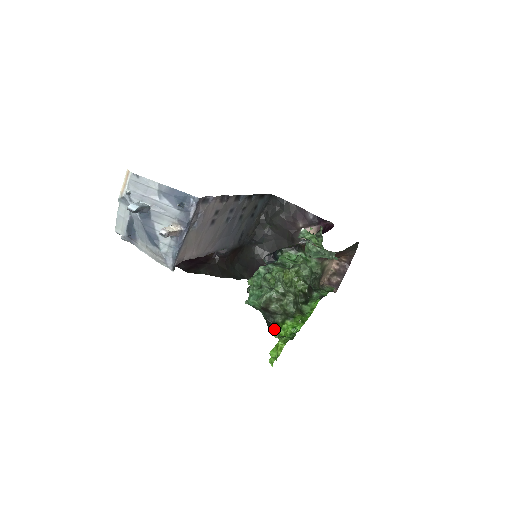
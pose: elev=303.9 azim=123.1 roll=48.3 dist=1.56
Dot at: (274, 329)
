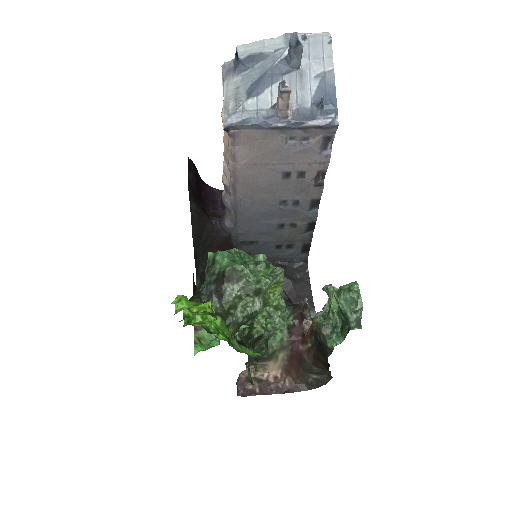
Dot at: occluded
